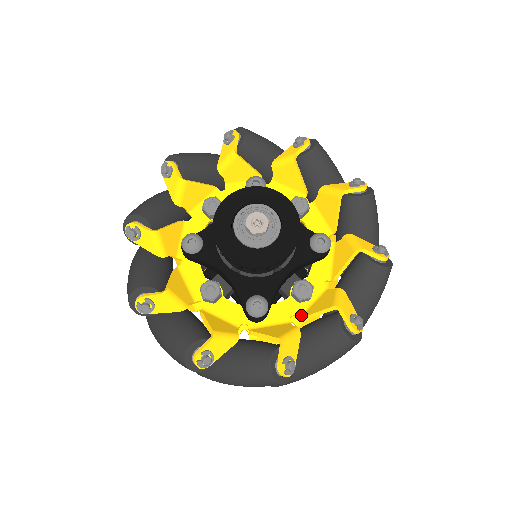
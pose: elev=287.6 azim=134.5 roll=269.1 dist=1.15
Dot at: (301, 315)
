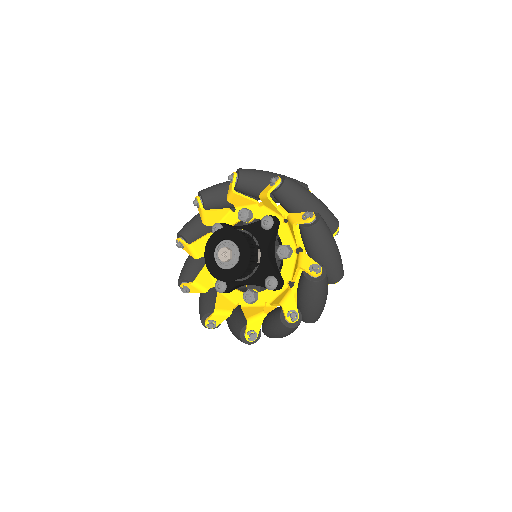
Dot at: (243, 307)
